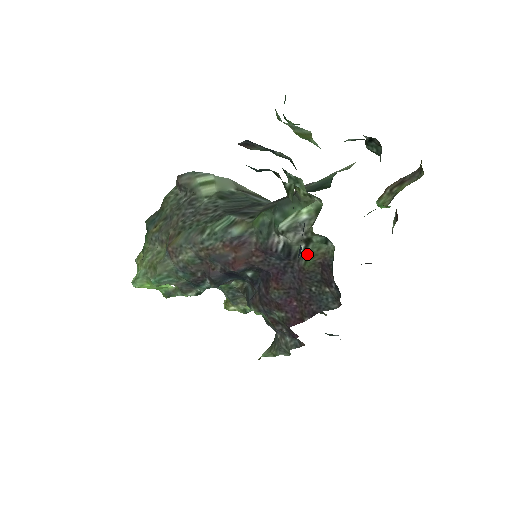
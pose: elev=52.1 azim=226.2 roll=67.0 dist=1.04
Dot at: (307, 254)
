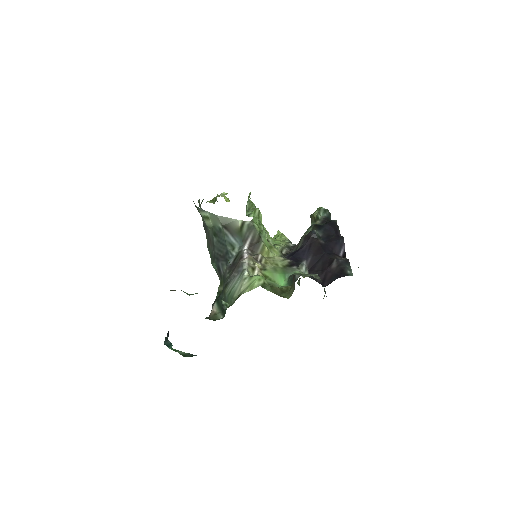
Dot at: occluded
